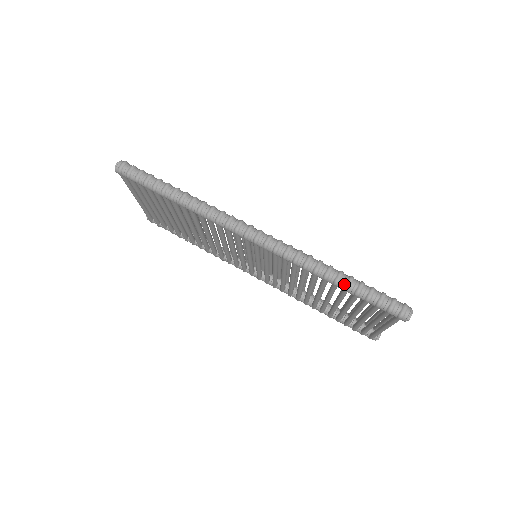
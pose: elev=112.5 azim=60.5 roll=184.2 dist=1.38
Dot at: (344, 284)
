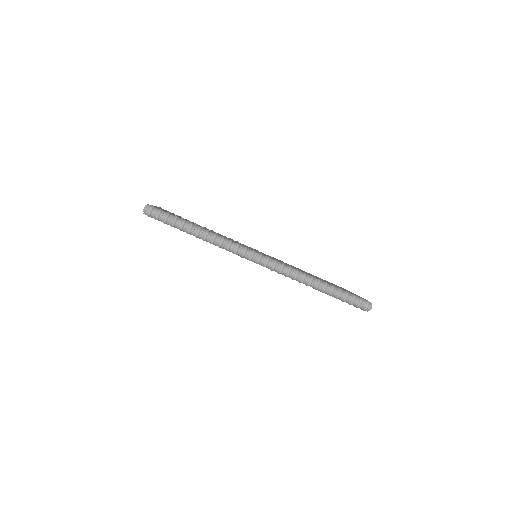
Dot at: (328, 292)
